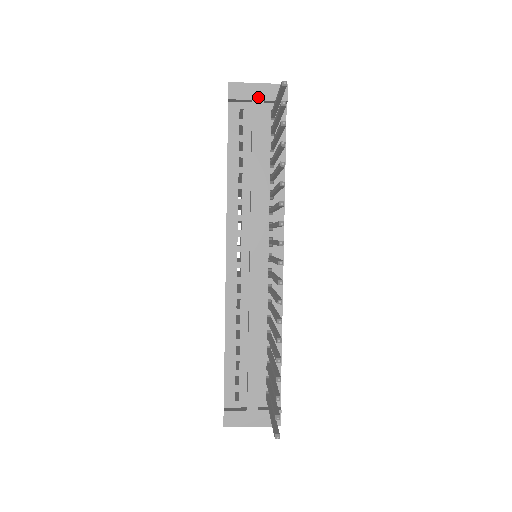
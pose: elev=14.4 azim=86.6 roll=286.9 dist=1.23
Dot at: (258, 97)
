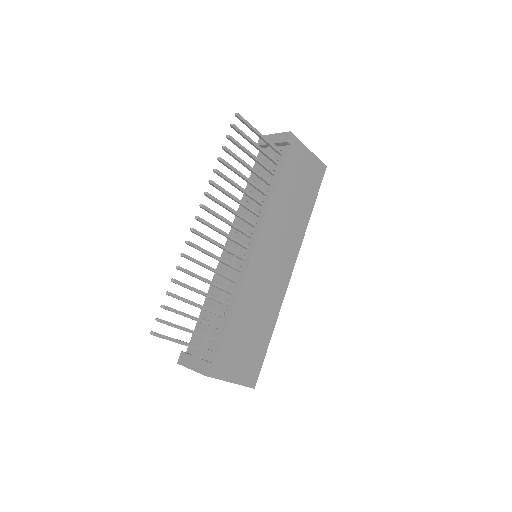
Dot at: (272, 142)
